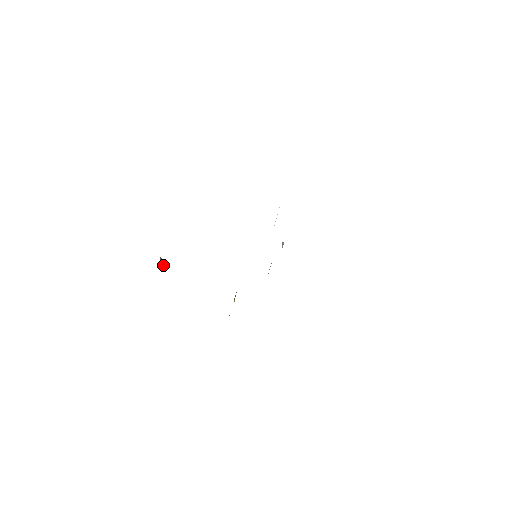
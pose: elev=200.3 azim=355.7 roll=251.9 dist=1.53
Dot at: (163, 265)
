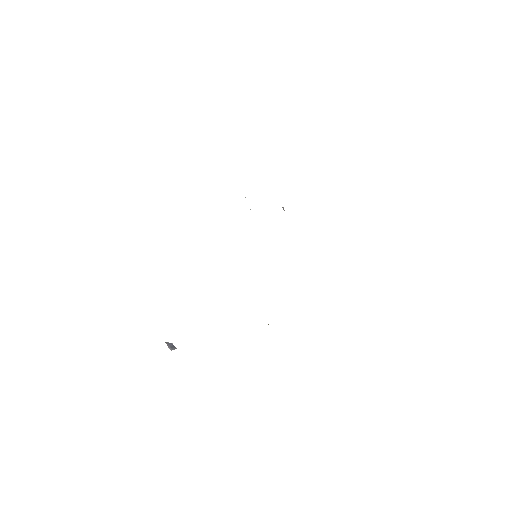
Dot at: (171, 346)
